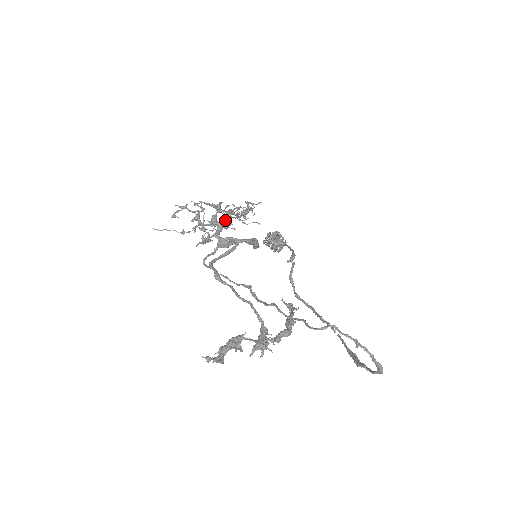
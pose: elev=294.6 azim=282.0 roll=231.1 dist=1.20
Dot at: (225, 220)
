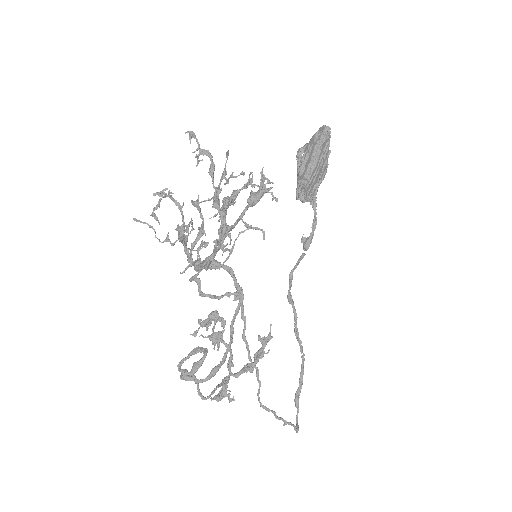
Dot at: (213, 257)
